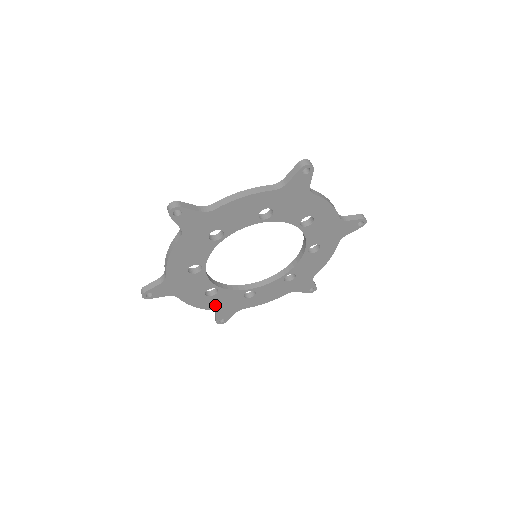
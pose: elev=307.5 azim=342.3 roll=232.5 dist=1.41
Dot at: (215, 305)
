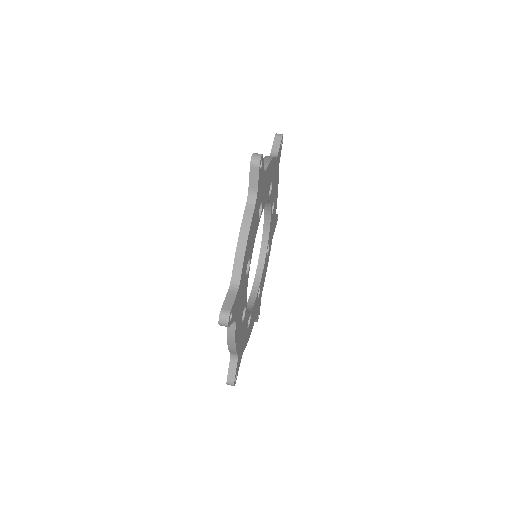
Dot at: (239, 343)
